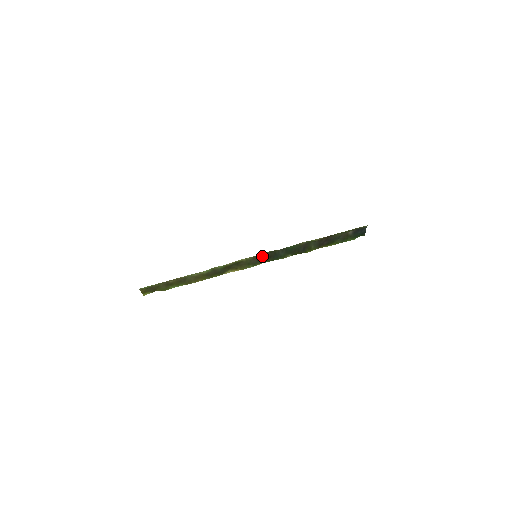
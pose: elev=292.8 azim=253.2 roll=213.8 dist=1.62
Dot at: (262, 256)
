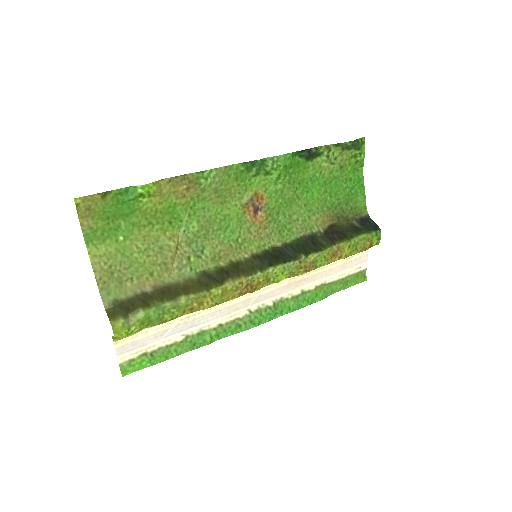
Dot at: (265, 257)
